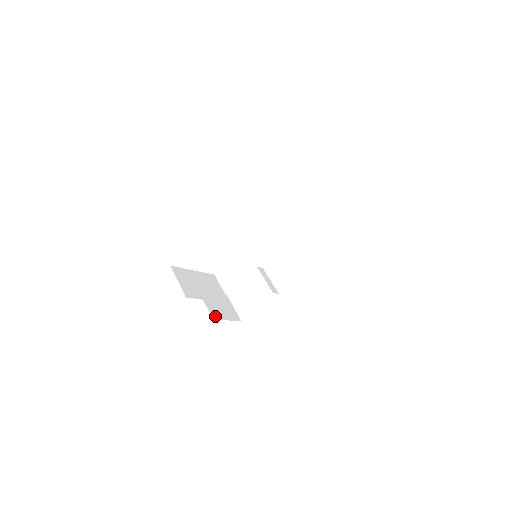
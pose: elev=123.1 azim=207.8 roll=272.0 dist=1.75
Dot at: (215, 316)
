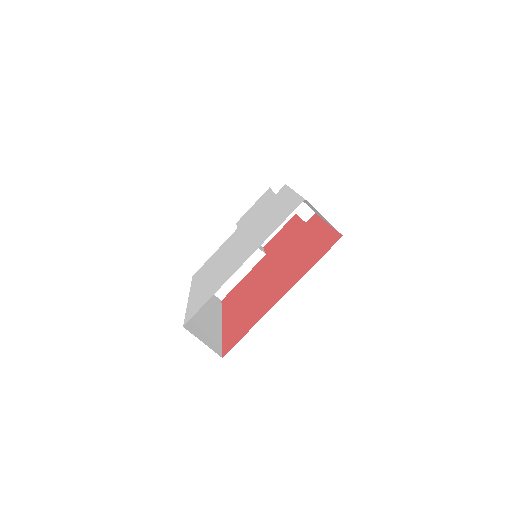
Dot at: (264, 241)
